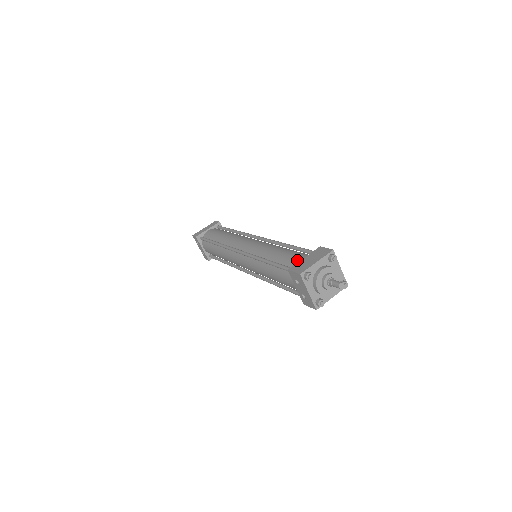
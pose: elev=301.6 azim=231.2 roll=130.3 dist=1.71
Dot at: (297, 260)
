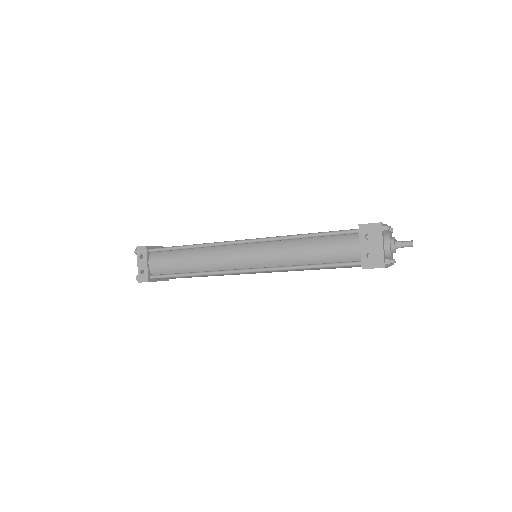
Dot at: occluded
